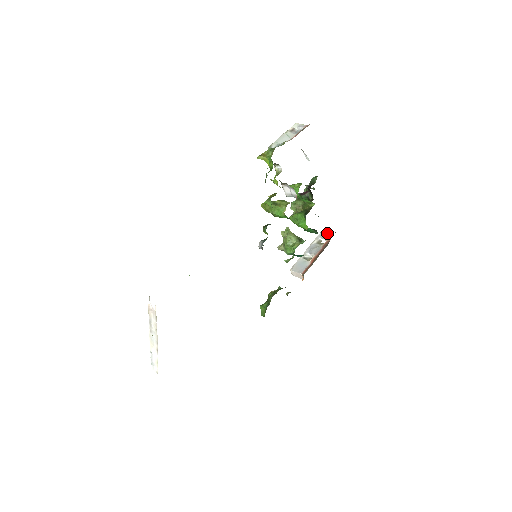
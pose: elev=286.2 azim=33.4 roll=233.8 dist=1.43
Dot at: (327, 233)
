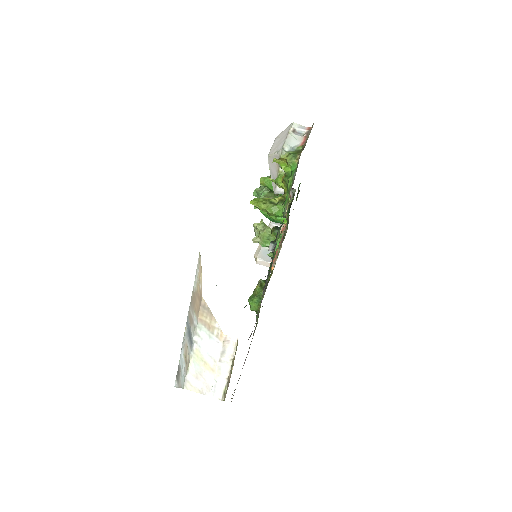
Dot at: occluded
